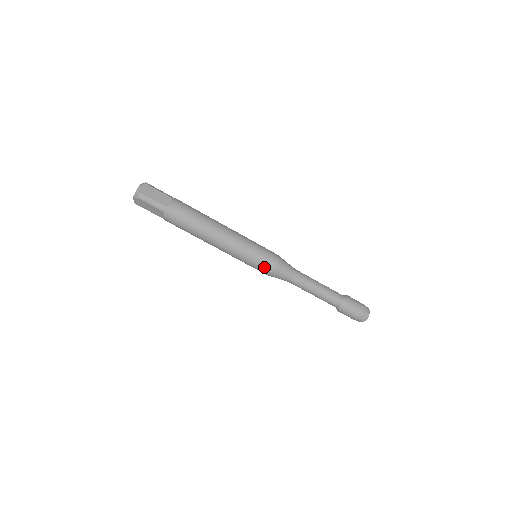
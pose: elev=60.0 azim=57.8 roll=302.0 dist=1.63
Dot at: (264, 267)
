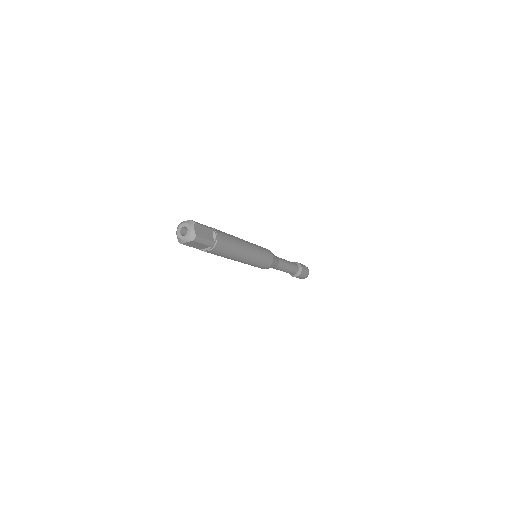
Dot at: occluded
